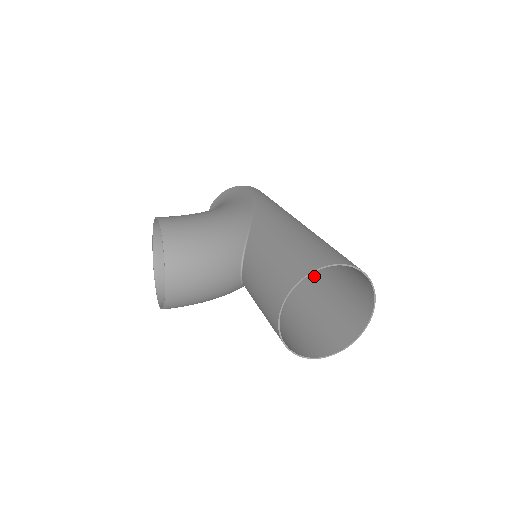
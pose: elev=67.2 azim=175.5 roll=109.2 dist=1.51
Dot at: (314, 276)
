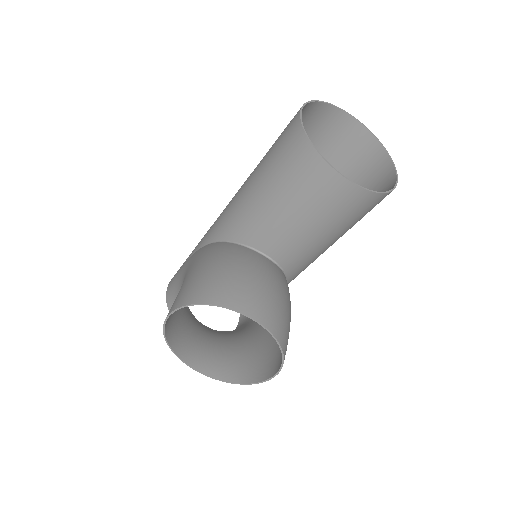
Dot at: occluded
